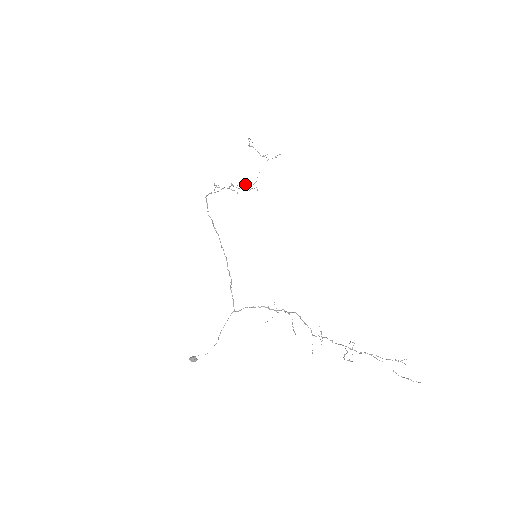
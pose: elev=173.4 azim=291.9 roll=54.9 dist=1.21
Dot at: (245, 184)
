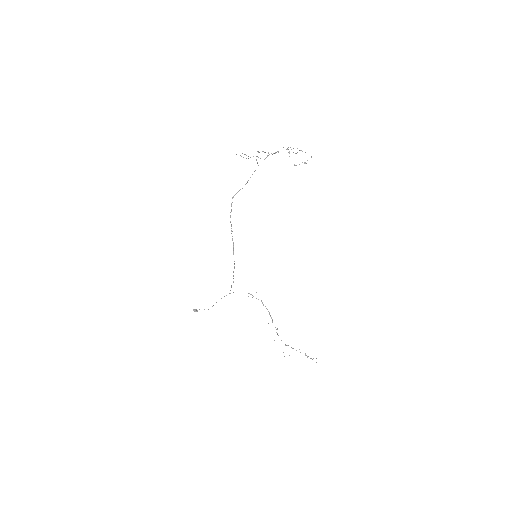
Dot at: occluded
